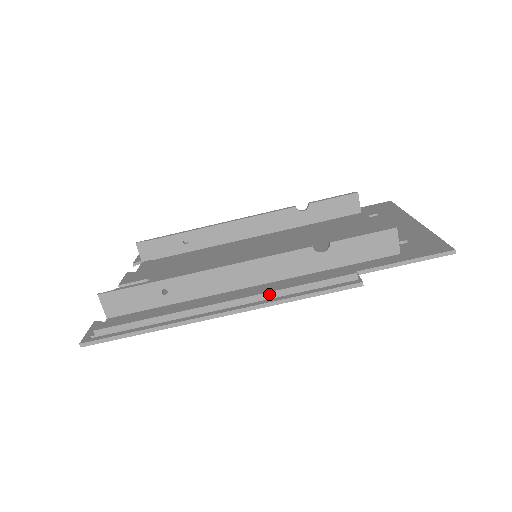
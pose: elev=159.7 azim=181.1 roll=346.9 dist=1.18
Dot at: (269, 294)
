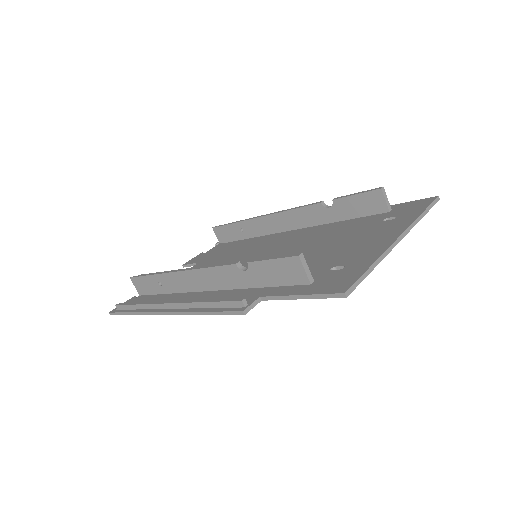
Dot at: (190, 304)
